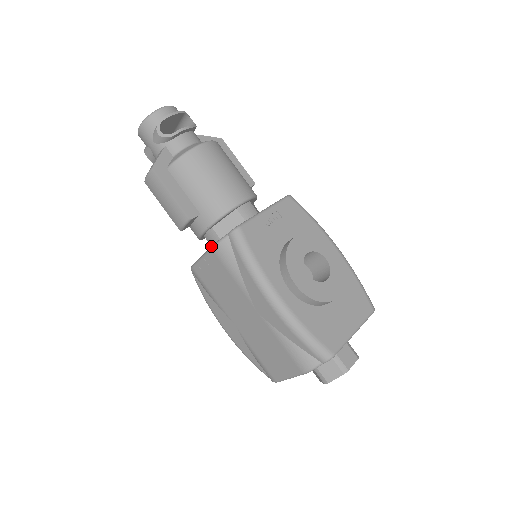
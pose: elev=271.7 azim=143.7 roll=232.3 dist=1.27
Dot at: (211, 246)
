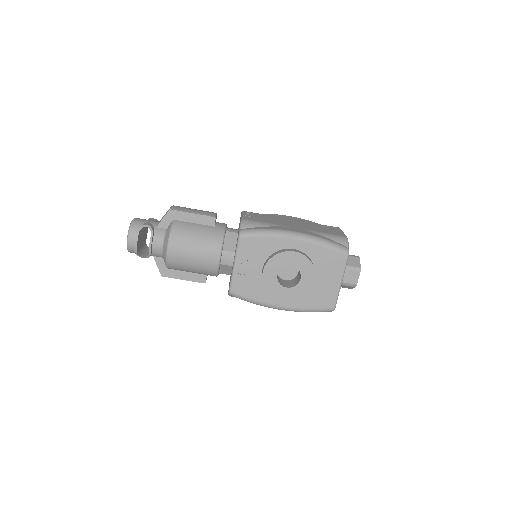
Dot at: occluded
